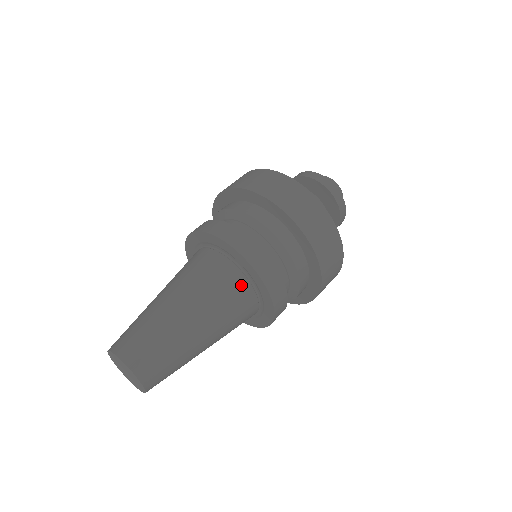
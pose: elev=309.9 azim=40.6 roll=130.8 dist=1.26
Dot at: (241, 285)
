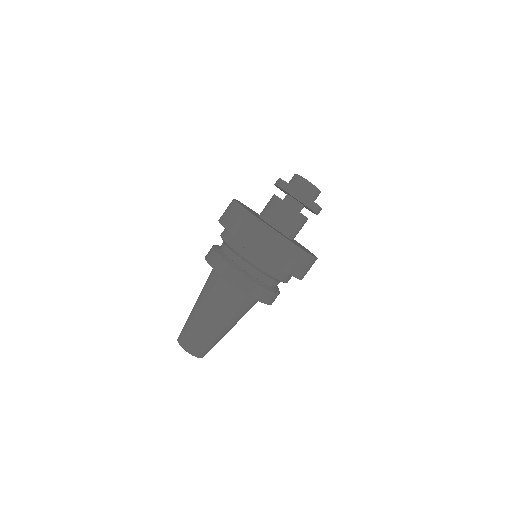
Dot at: occluded
